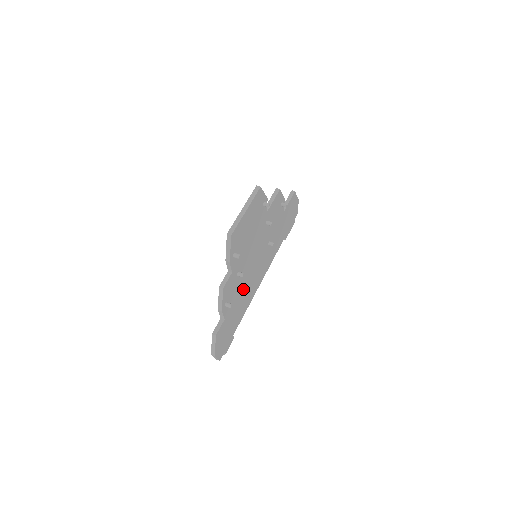
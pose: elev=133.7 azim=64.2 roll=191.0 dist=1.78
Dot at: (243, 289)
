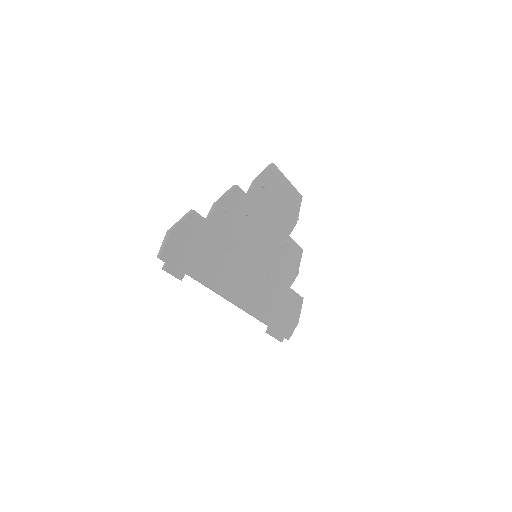
Dot at: occluded
